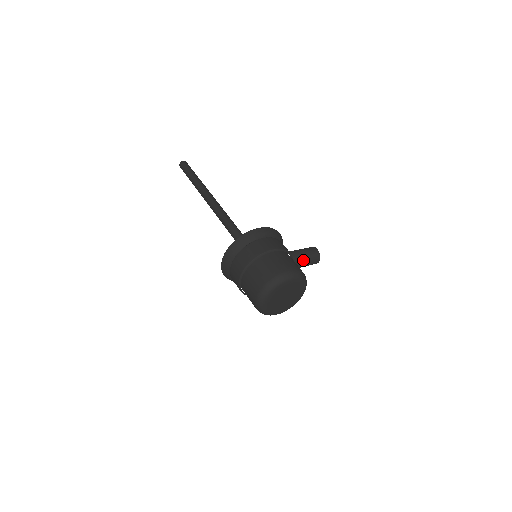
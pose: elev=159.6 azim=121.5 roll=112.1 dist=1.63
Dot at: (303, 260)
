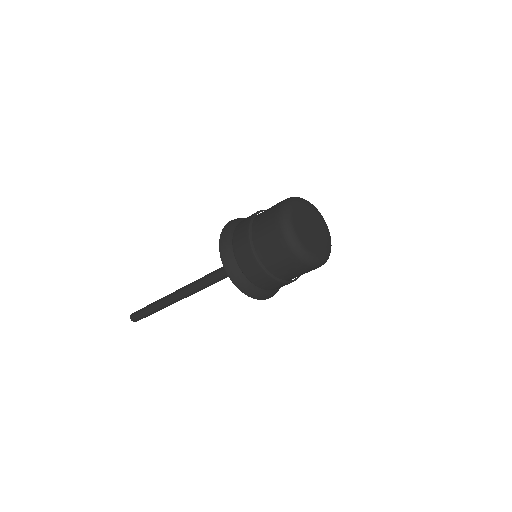
Dot at: occluded
